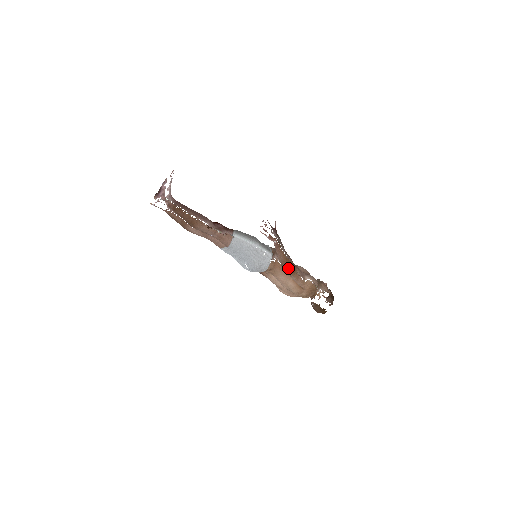
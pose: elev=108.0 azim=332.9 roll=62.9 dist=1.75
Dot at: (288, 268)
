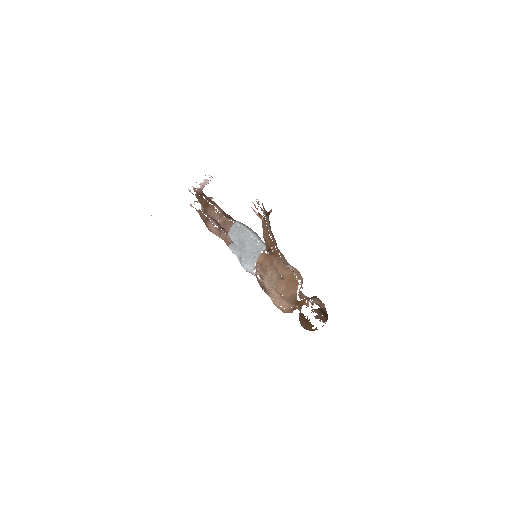
Dot at: (271, 249)
